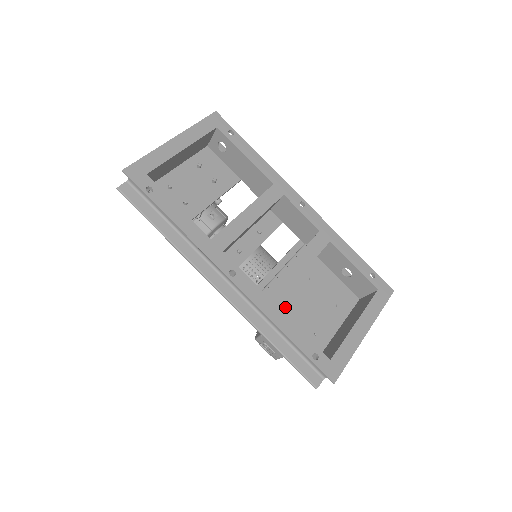
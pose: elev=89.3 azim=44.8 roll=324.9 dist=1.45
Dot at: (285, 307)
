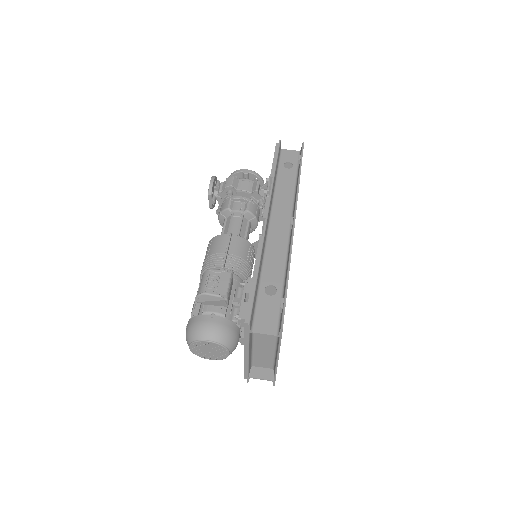
Dot at: occluded
